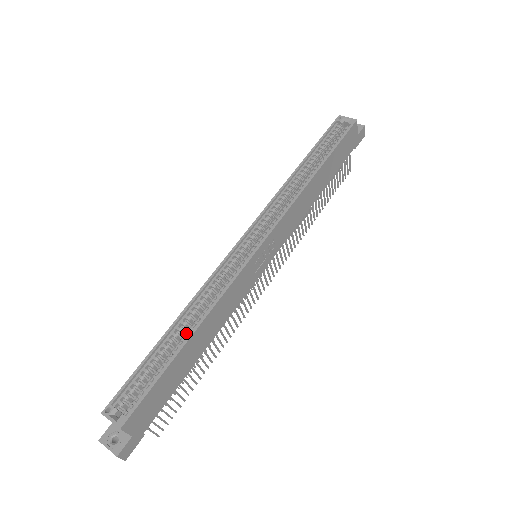
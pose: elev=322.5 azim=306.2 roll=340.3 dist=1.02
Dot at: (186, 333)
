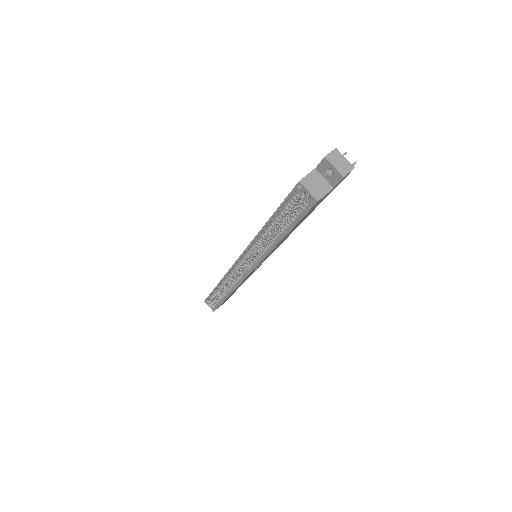
Dot at: (225, 292)
